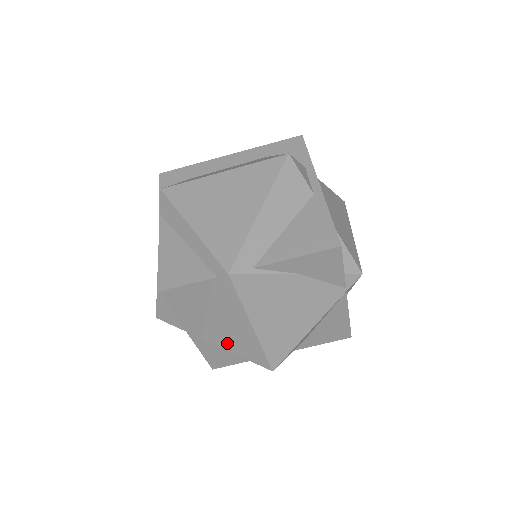
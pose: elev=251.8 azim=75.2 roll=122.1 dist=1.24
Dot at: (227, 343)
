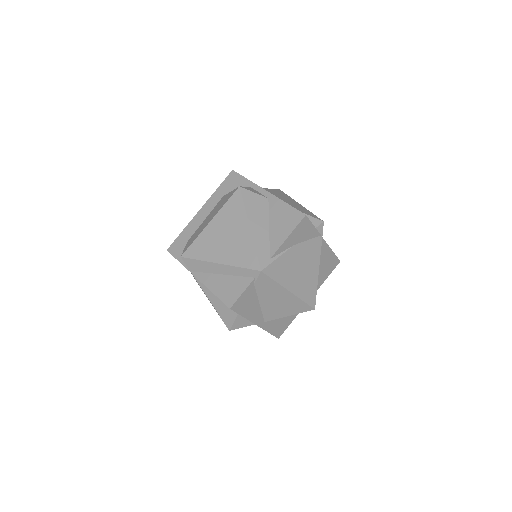
Dot at: (280, 313)
